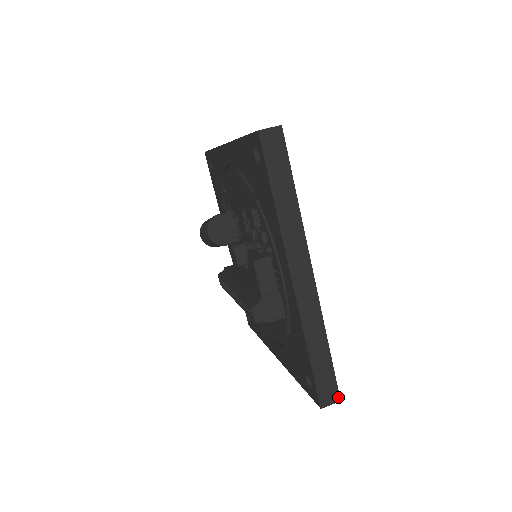
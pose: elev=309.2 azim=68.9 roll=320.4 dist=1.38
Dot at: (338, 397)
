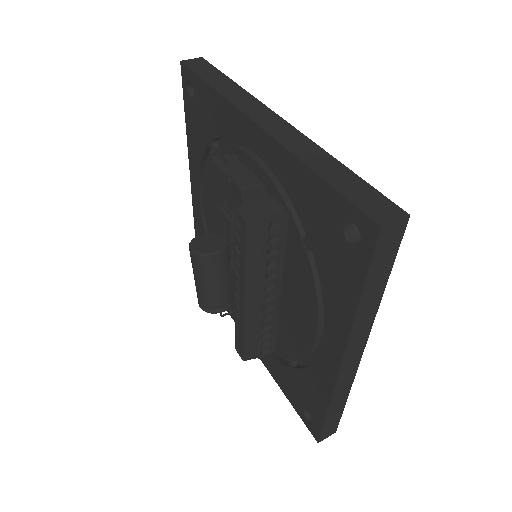
Dot at: (401, 212)
